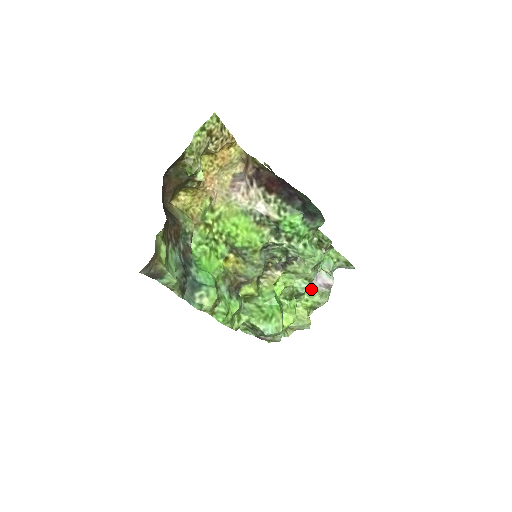
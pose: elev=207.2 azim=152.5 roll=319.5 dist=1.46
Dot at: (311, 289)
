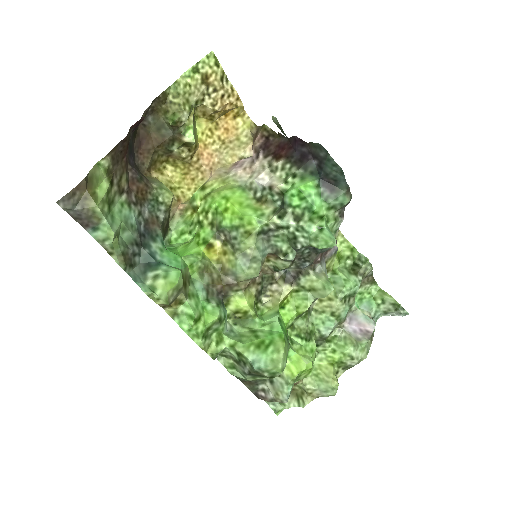
Dot at: (341, 335)
